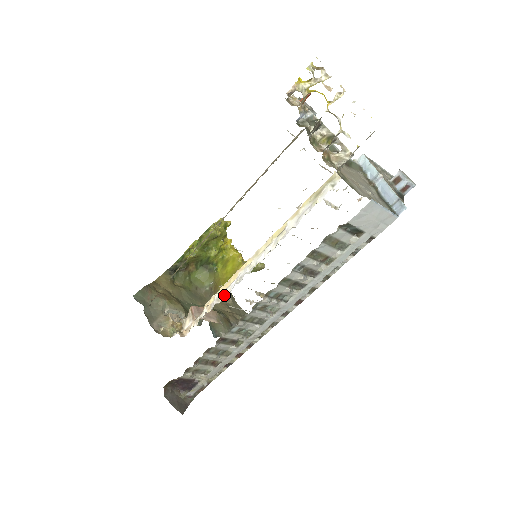
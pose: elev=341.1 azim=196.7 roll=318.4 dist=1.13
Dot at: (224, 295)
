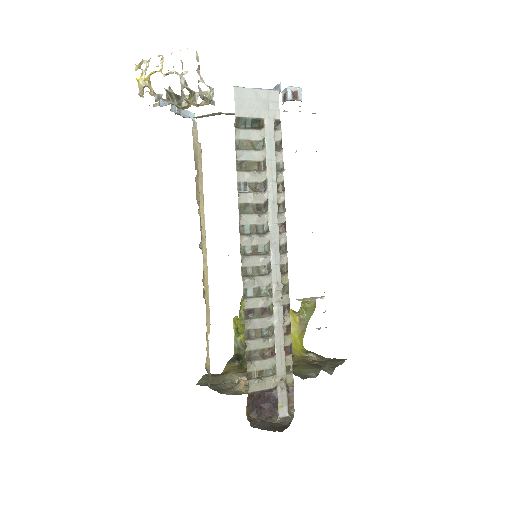
Dot at: occluded
